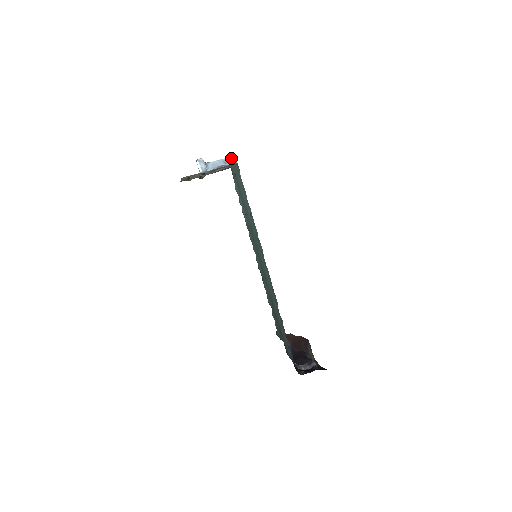
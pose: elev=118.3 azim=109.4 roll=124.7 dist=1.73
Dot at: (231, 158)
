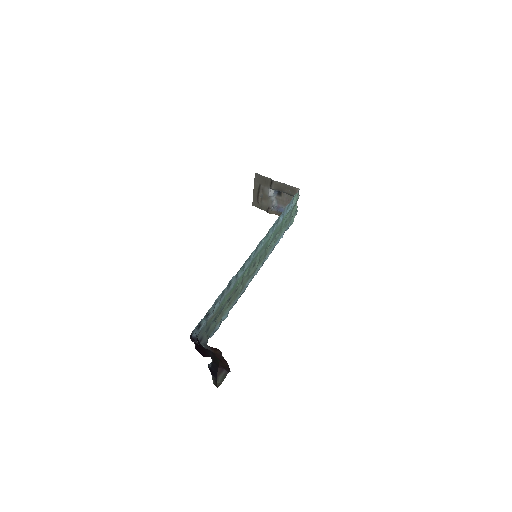
Dot at: occluded
